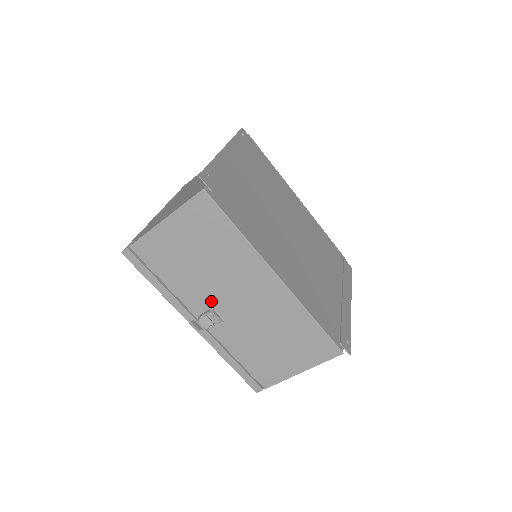
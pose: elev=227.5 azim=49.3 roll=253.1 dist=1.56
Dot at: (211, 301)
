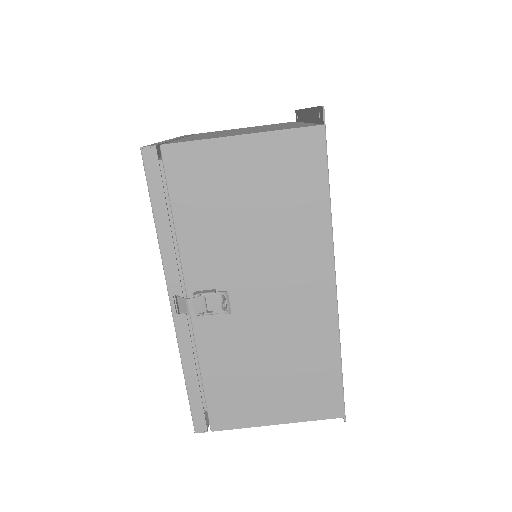
Dot at: (225, 279)
